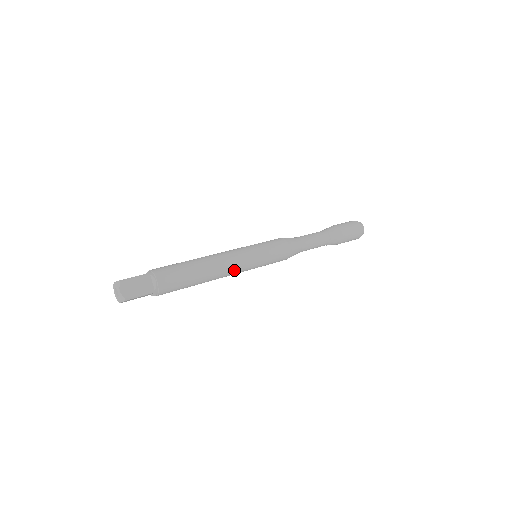
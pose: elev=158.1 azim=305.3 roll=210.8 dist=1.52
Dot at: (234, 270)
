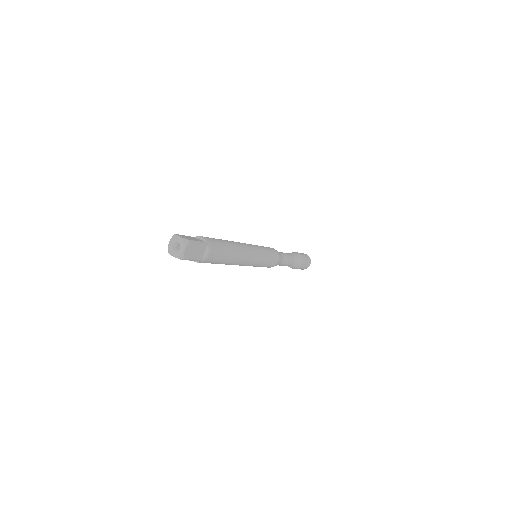
Dot at: (245, 264)
